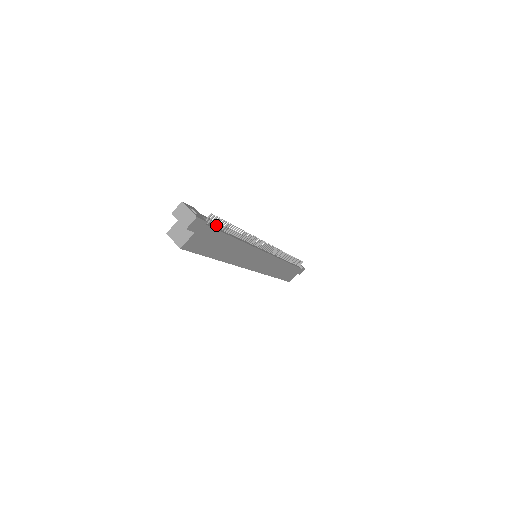
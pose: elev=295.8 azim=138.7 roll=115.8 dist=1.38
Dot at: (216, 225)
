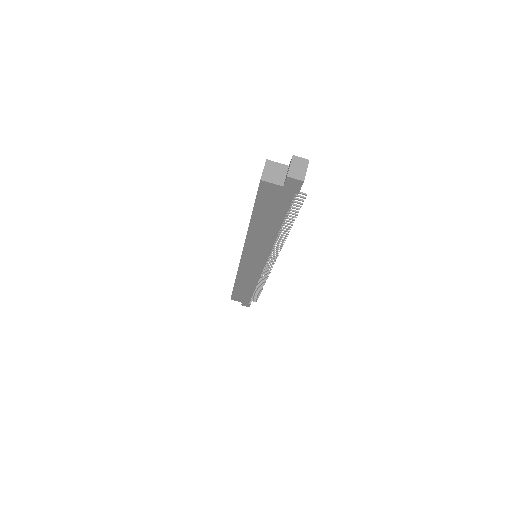
Dot at: (293, 204)
